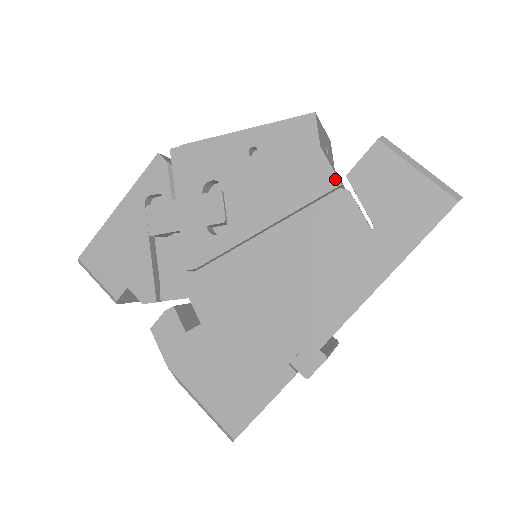
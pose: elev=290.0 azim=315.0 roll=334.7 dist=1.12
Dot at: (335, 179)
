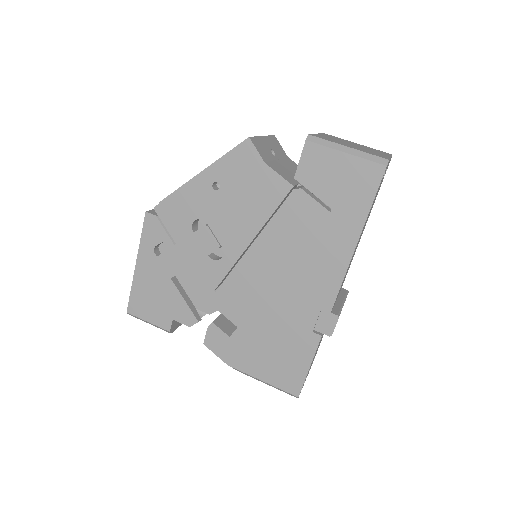
Dot at: (287, 184)
